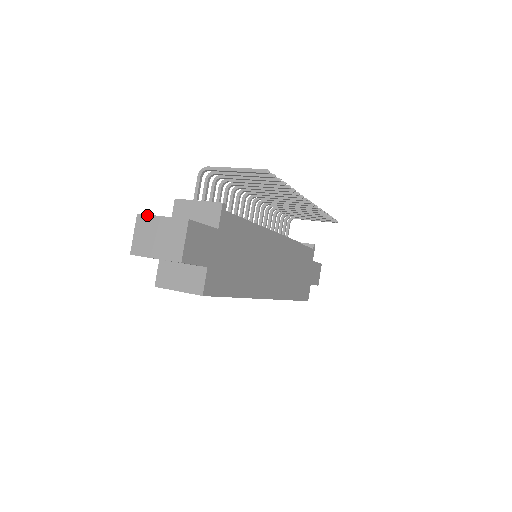
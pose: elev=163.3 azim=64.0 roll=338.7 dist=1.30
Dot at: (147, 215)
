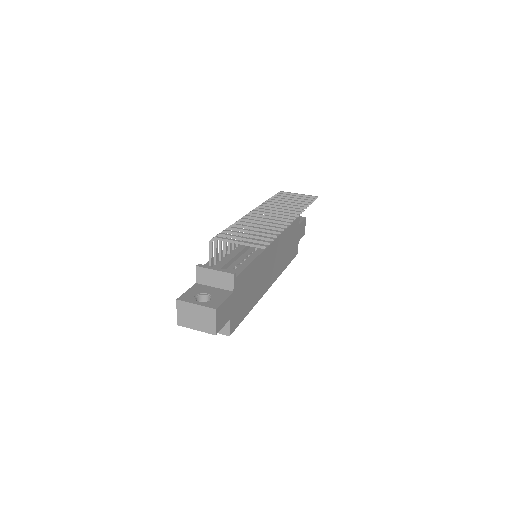
Dot at: (184, 302)
